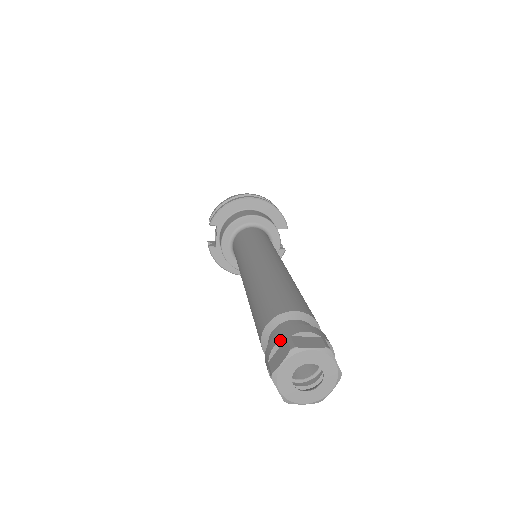
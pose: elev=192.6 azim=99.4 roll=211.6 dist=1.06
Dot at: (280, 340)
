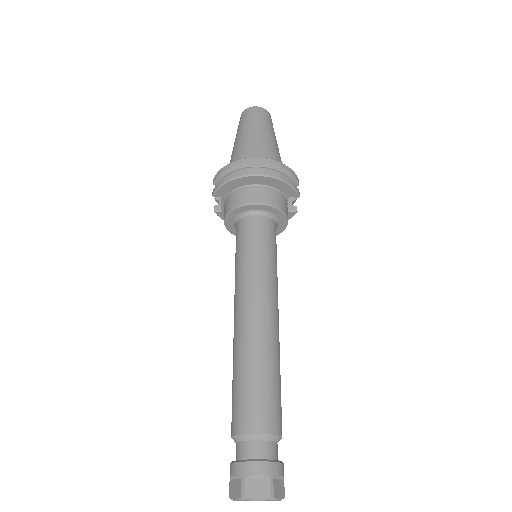
Dot at: (237, 476)
